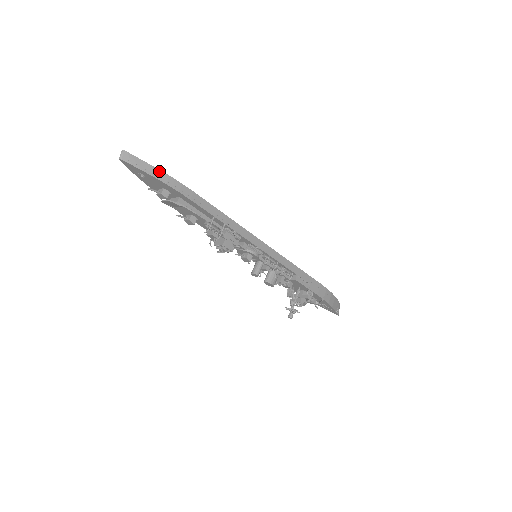
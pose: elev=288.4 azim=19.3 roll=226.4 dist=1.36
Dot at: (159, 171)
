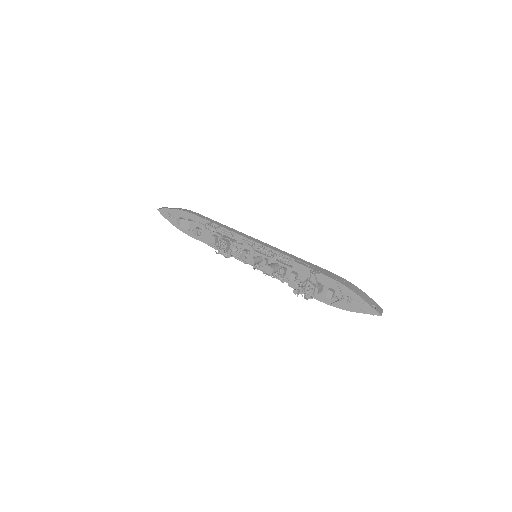
Dot at: (178, 208)
